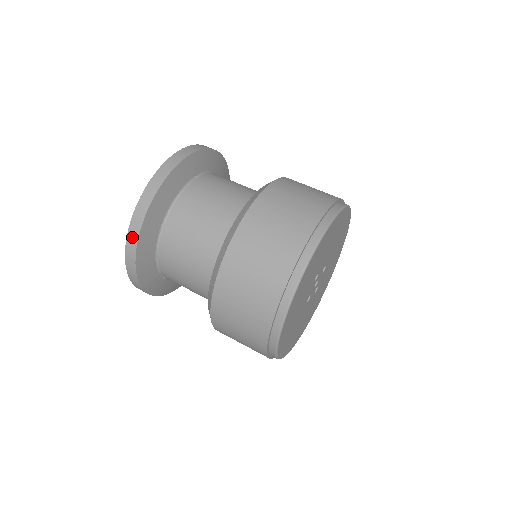
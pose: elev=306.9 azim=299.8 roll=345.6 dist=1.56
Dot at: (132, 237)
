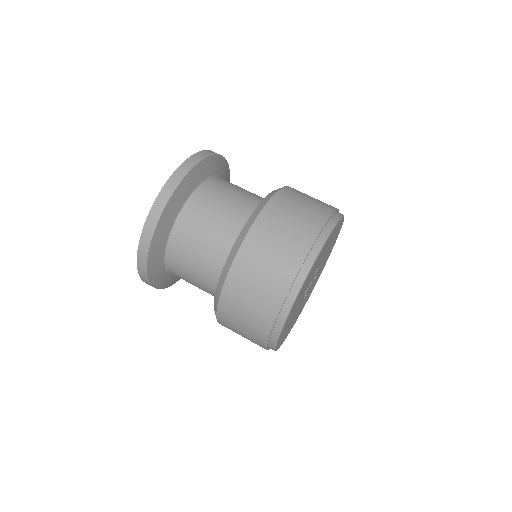
Dot at: (172, 183)
